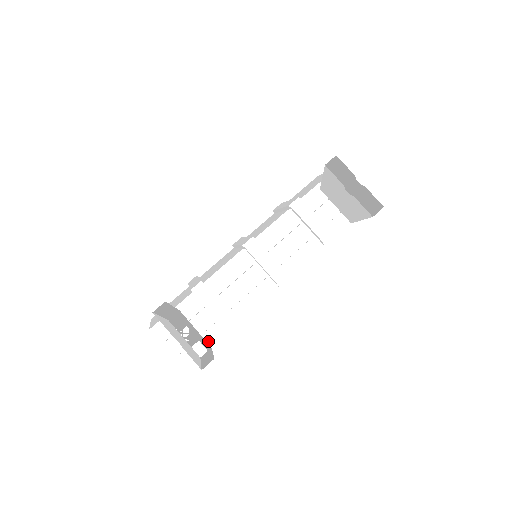
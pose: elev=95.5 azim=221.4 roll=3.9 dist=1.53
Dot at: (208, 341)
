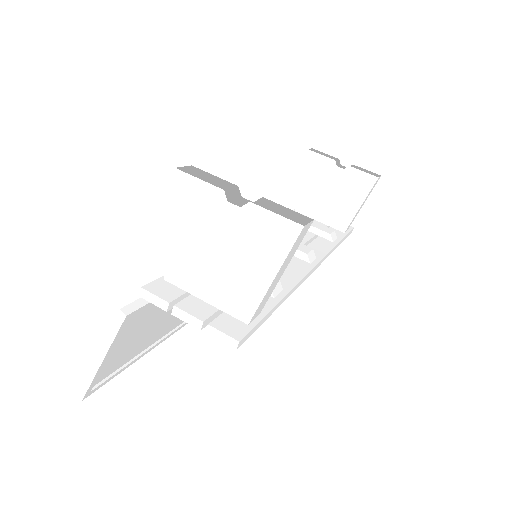
Dot at: occluded
